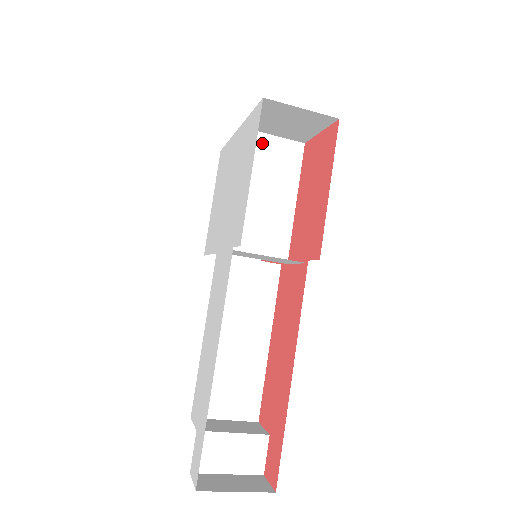
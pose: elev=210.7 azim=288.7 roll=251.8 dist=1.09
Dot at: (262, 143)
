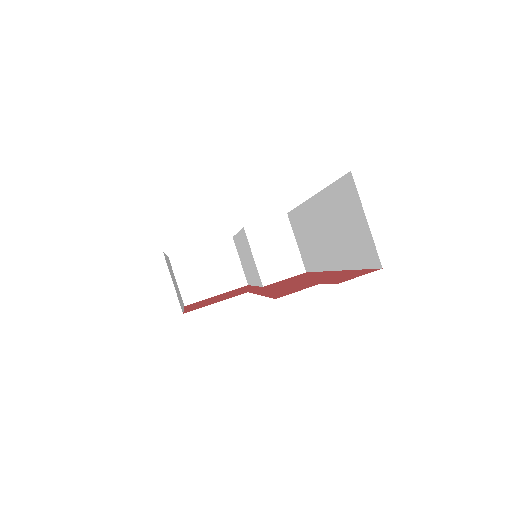
Dot at: (239, 254)
